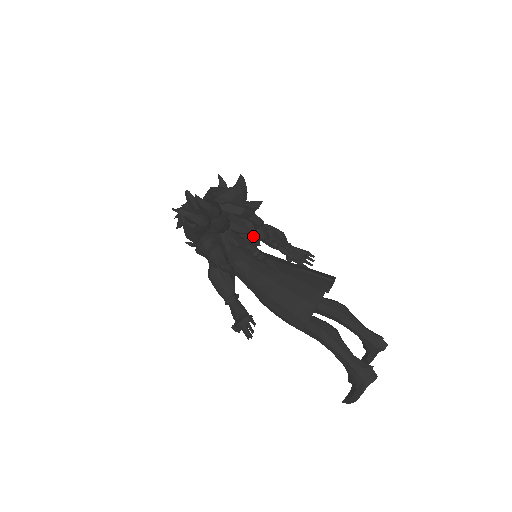
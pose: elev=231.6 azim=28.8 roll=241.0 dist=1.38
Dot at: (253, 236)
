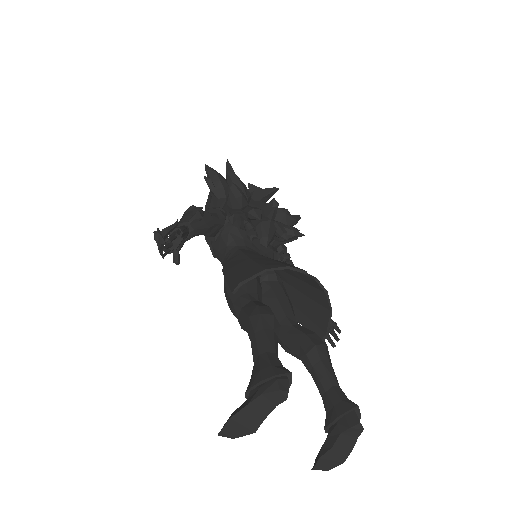
Dot at: (263, 230)
